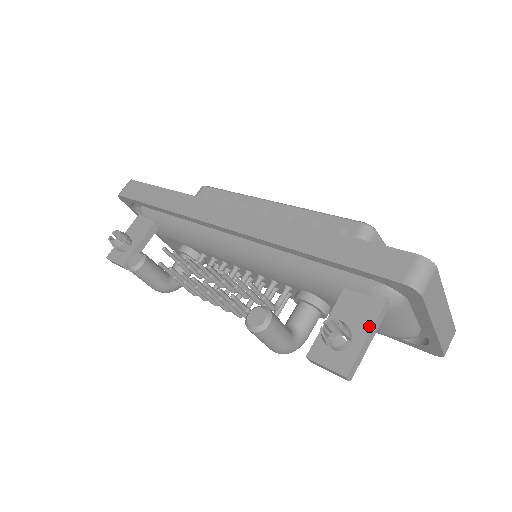
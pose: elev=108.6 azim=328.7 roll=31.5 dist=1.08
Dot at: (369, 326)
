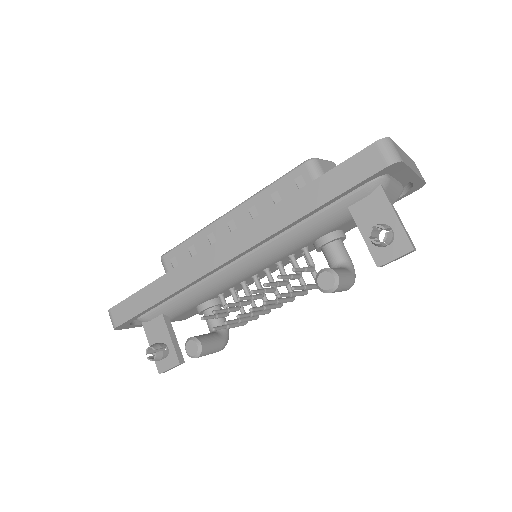
Dot at: (390, 210)
